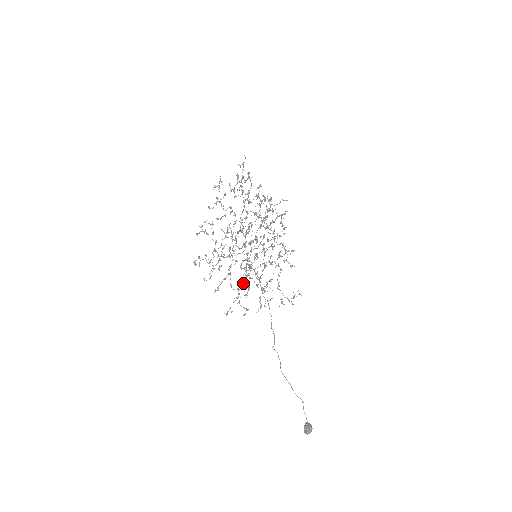
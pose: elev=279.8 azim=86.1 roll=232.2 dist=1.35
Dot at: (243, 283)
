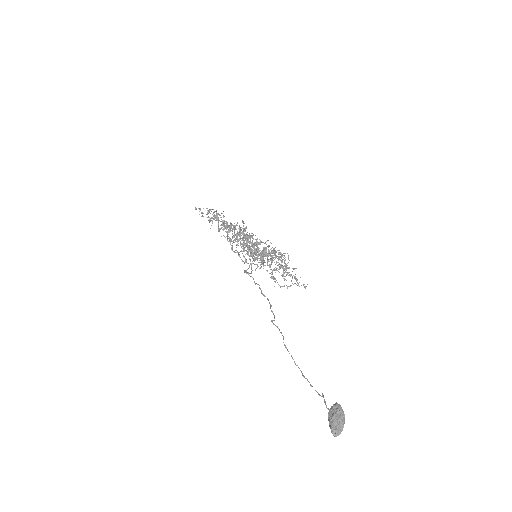
Dot at: (240, 229)
